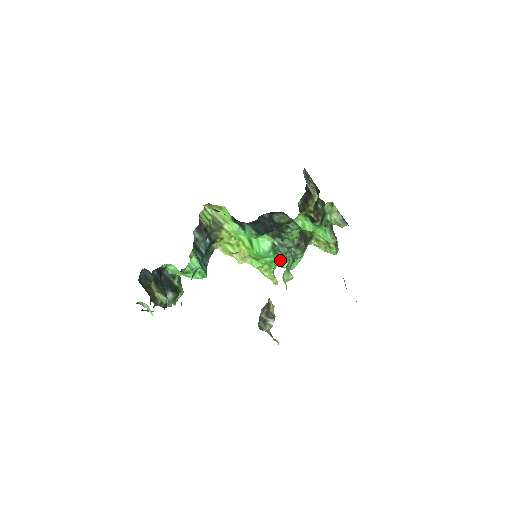
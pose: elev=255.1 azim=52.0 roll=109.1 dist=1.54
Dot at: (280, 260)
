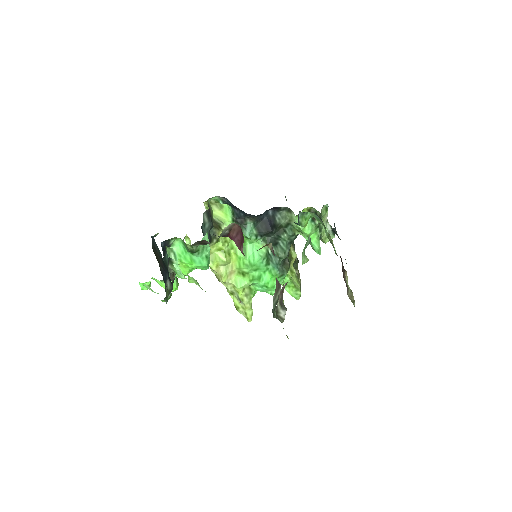
Dot at: (268, 276)
